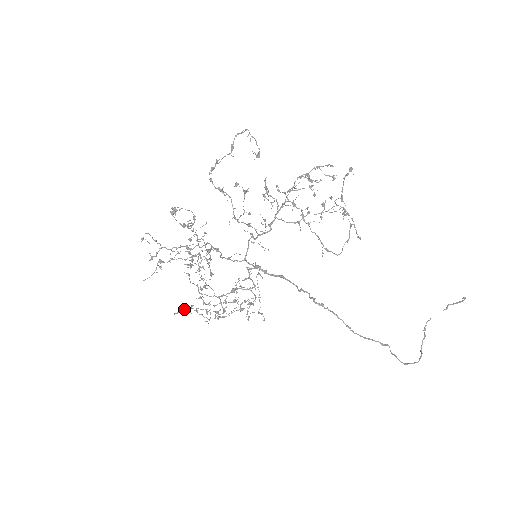
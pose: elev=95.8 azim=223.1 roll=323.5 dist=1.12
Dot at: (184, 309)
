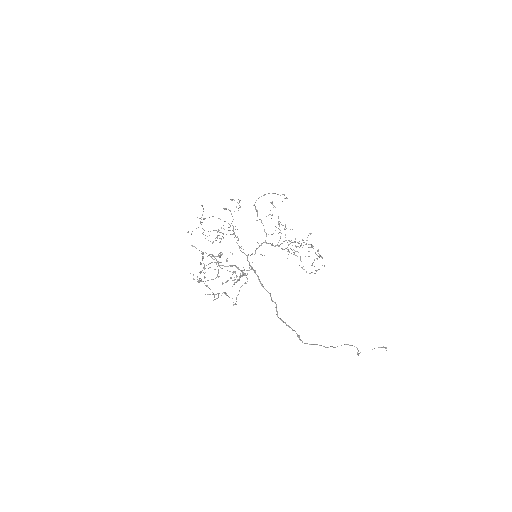
Dot at: occluded
